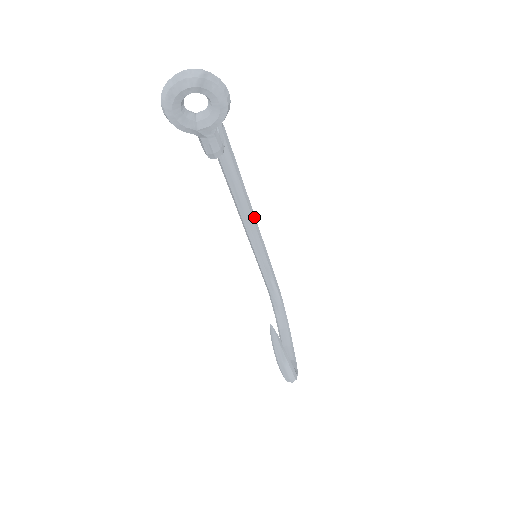
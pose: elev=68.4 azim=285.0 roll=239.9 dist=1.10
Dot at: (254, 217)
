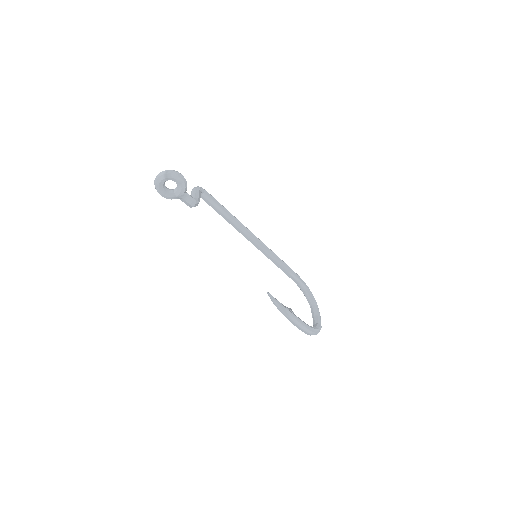
Dot at: (253, 234)
